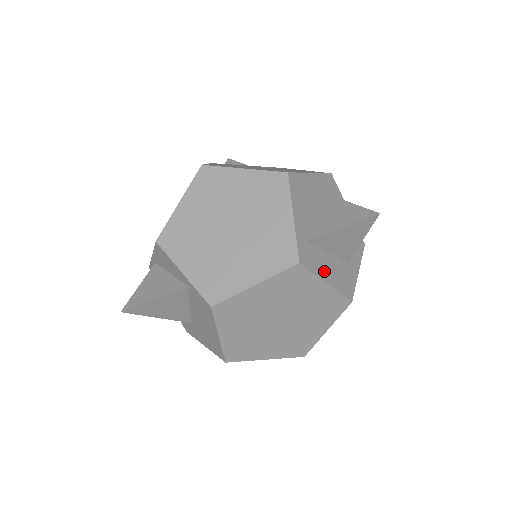
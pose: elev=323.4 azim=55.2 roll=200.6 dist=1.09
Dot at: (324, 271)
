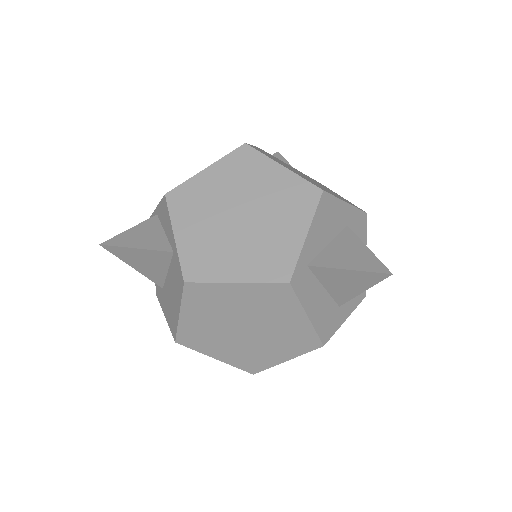
Dot at: (311, 303)
